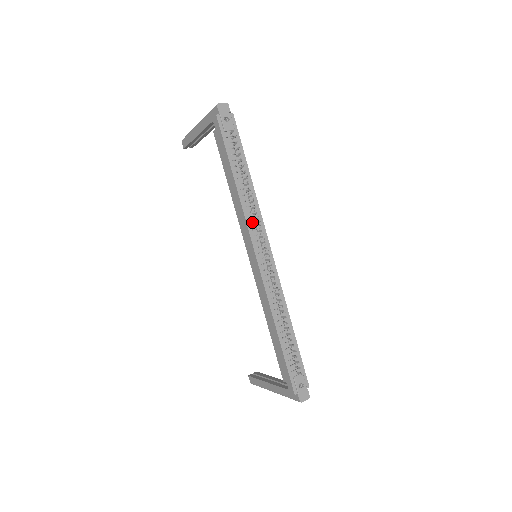
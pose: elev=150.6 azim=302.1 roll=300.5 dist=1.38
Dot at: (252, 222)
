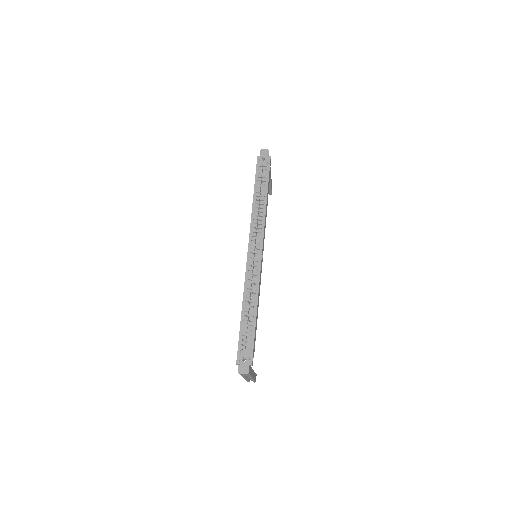
Dot at: (255, 227)
